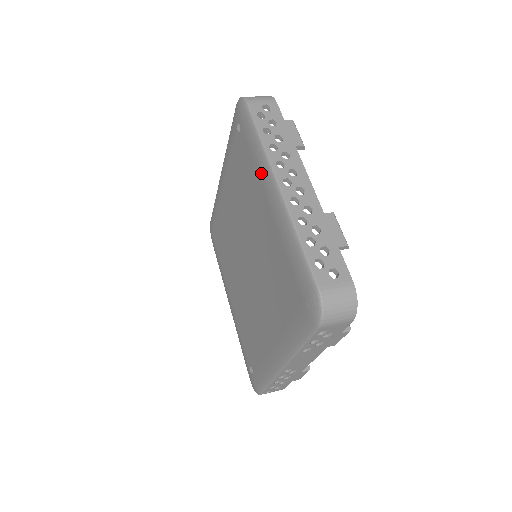
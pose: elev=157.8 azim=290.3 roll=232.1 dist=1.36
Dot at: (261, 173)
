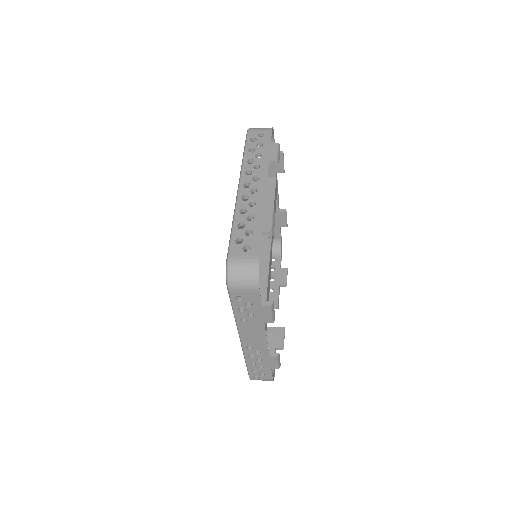
Dot at: occluded
